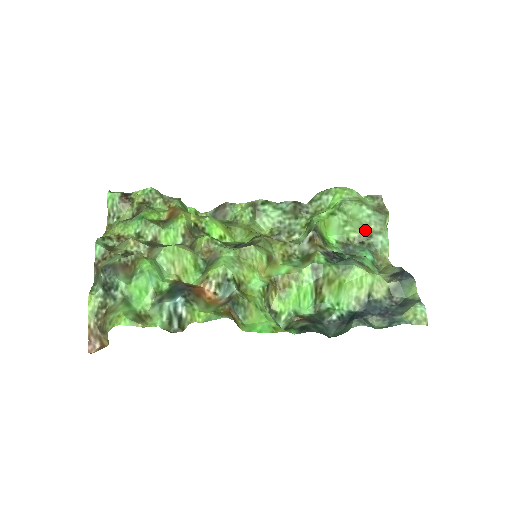
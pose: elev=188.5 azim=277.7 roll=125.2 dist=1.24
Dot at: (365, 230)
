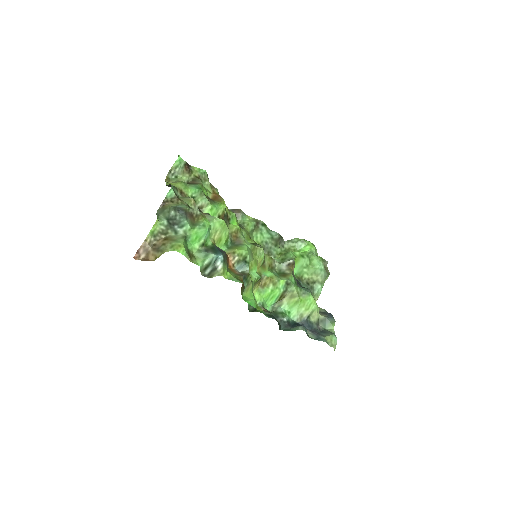
Dot at: (314, 277)
